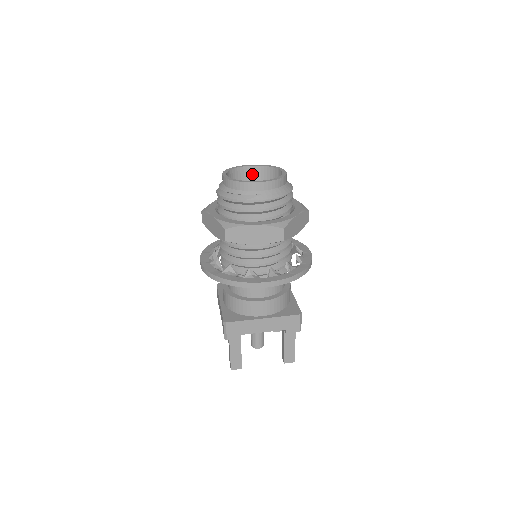
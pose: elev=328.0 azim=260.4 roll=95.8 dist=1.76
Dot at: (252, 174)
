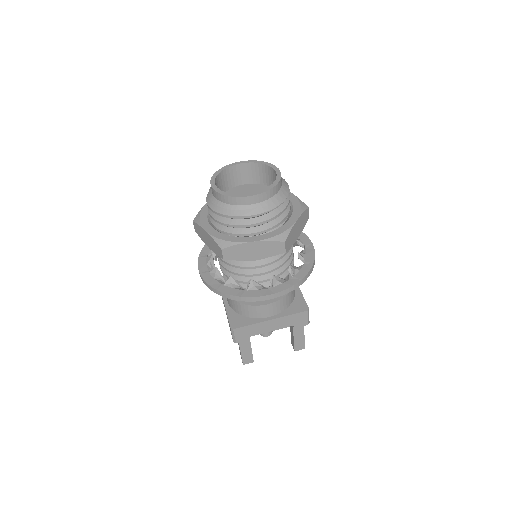
Dot at: (242, 172)
